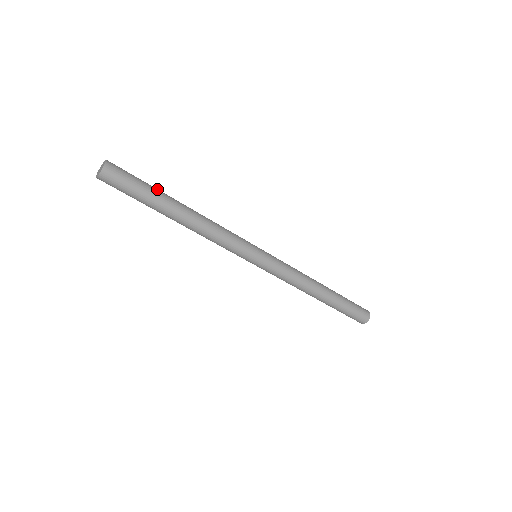
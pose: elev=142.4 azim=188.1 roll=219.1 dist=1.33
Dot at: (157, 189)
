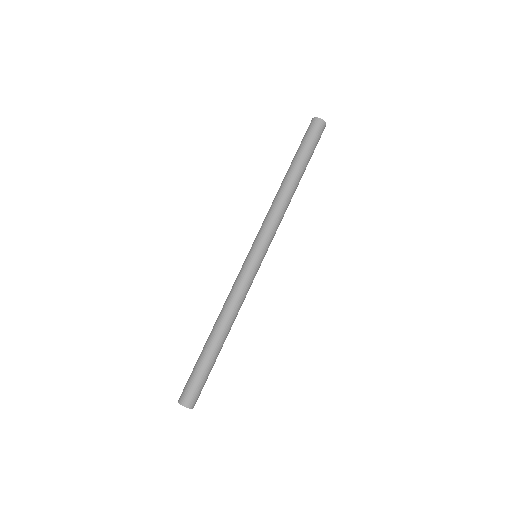
Dot at: (203, 360)
